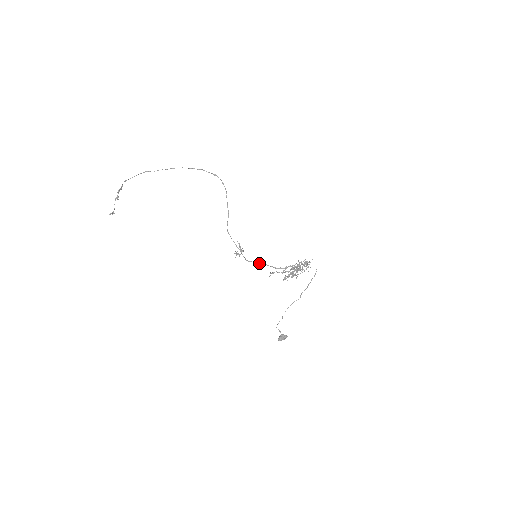
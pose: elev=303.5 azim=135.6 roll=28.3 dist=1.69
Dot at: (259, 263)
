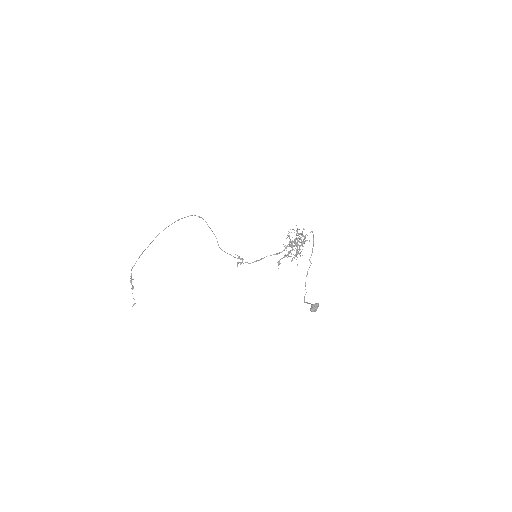
Dot at: (260, 259)
